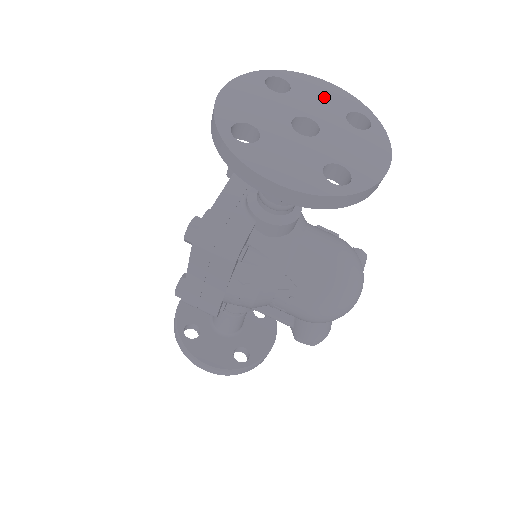
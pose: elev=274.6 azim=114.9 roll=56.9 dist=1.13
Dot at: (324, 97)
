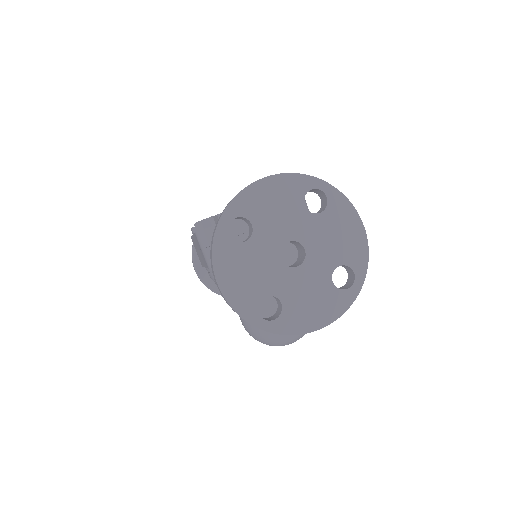
Dot at: (341, 238)
